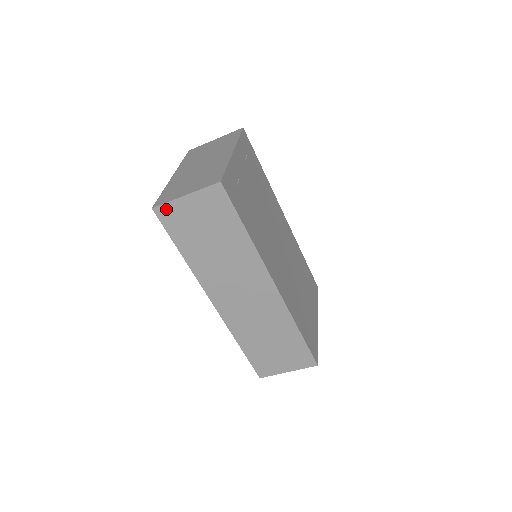
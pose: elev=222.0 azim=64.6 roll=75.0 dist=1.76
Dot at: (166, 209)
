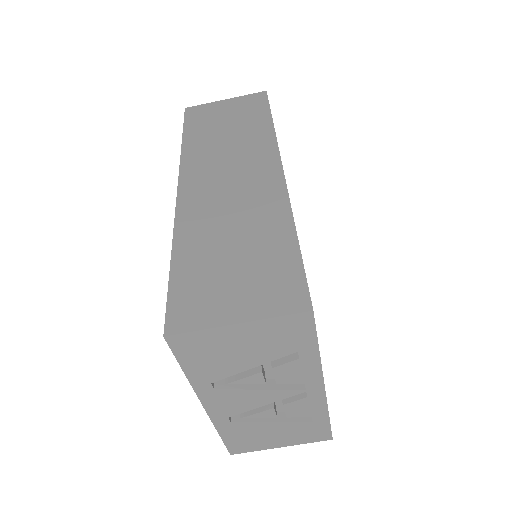
Dot at: (198, 108)
